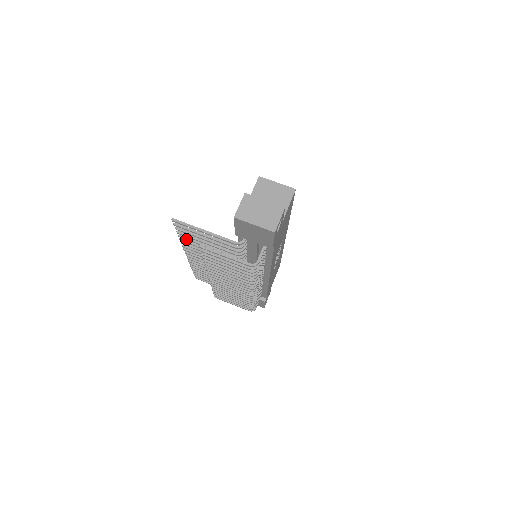
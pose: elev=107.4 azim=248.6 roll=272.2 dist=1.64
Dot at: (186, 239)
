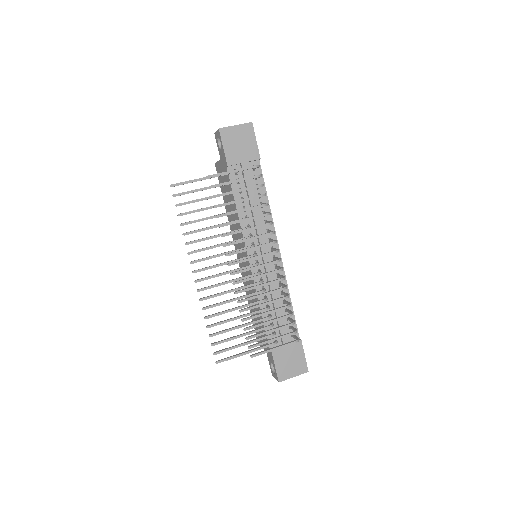
Dot at: (189, 222)
